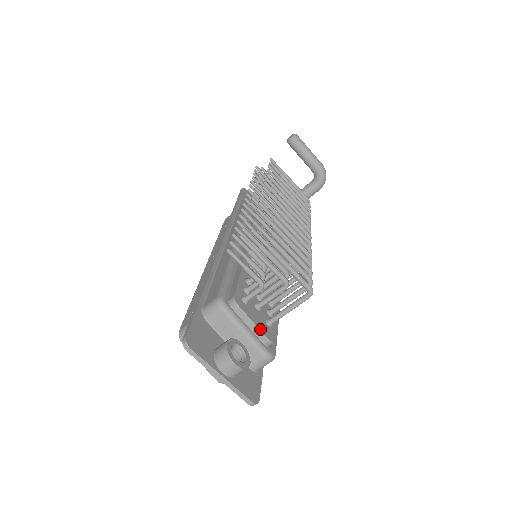
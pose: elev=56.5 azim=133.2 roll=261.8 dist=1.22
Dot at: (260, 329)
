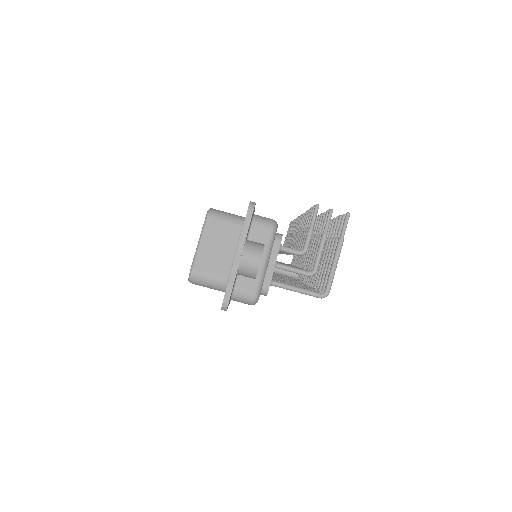
Dot at: occluded
